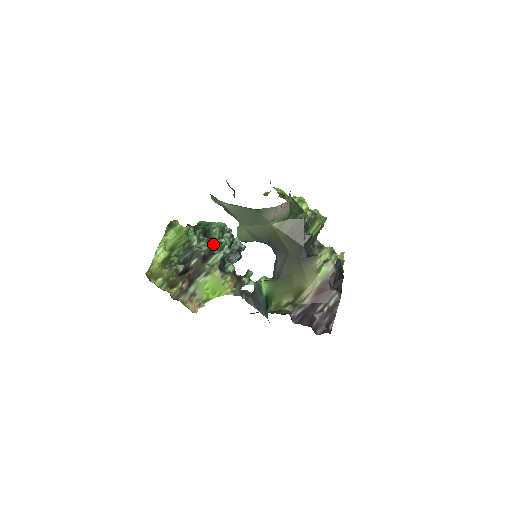
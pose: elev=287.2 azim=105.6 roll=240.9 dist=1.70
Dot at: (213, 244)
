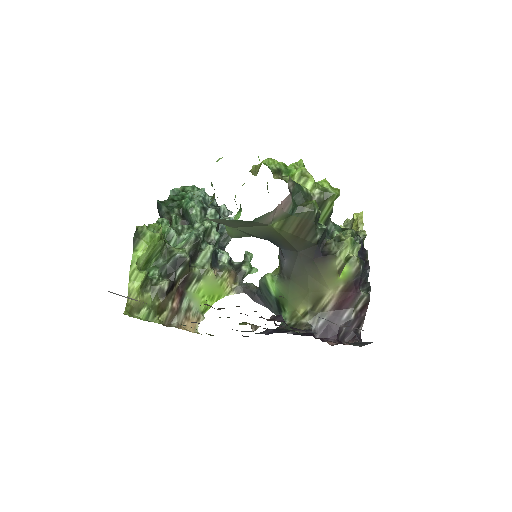
Dot at: (197, 239)
